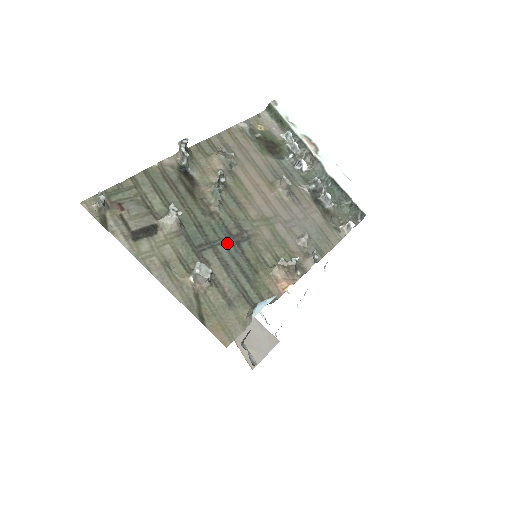
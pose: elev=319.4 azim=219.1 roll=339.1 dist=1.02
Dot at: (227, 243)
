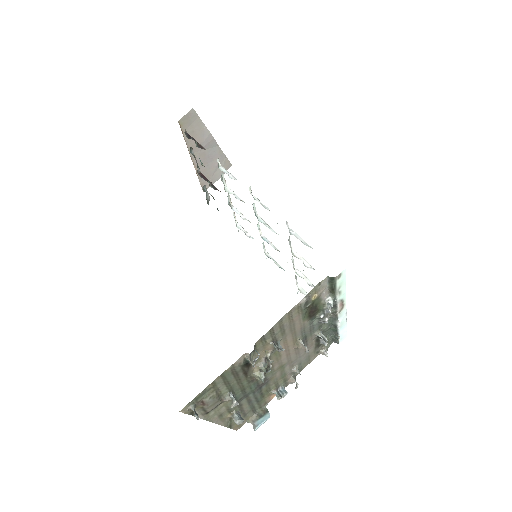
Dot at: (255, 391)
